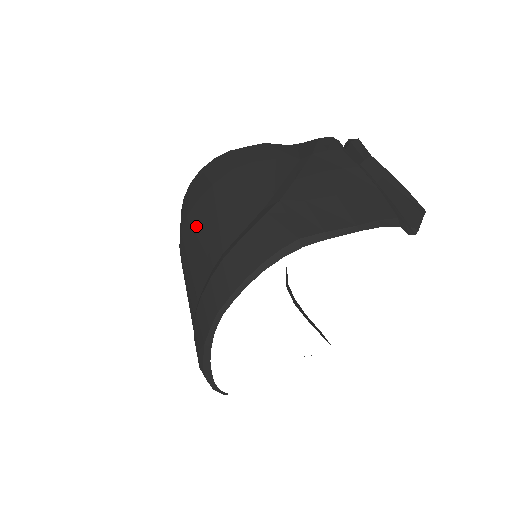
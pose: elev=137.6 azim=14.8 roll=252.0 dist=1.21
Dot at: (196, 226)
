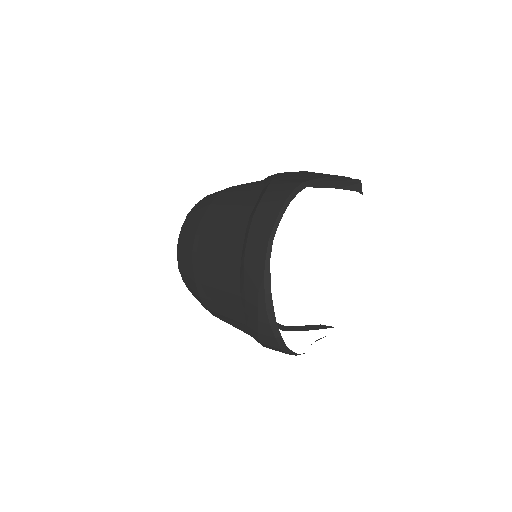
Dot at: (210, 230)
